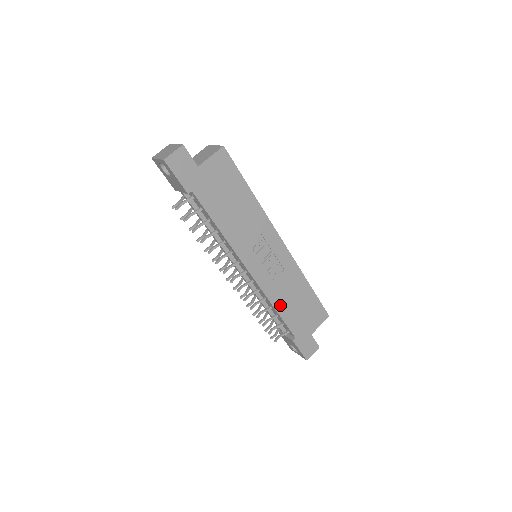
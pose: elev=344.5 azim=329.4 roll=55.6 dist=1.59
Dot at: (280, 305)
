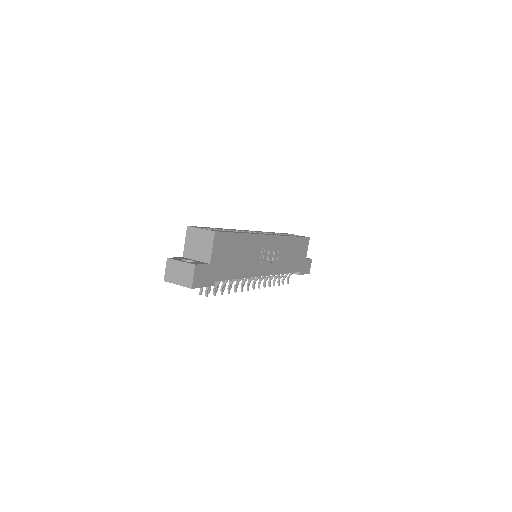
Dot at: (286, 268)
